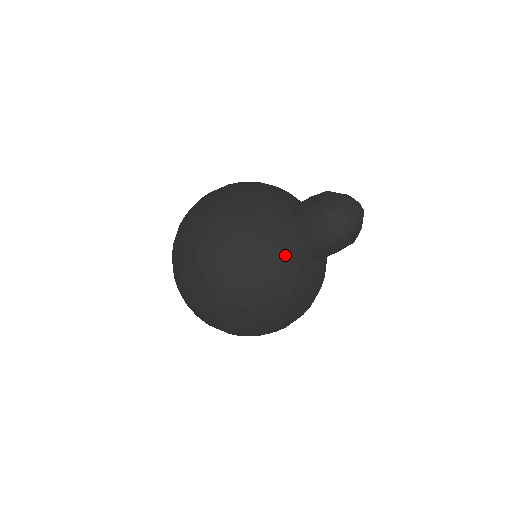
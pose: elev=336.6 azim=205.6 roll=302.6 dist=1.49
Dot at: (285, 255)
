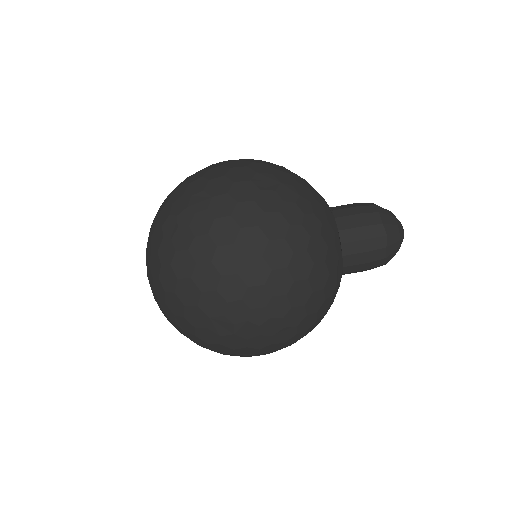
Dot at: (327, 219)
